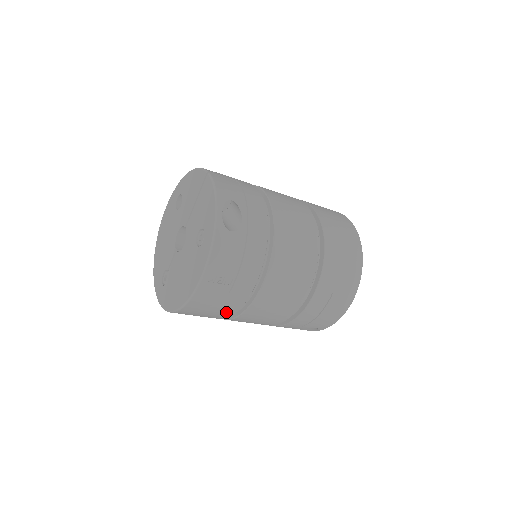
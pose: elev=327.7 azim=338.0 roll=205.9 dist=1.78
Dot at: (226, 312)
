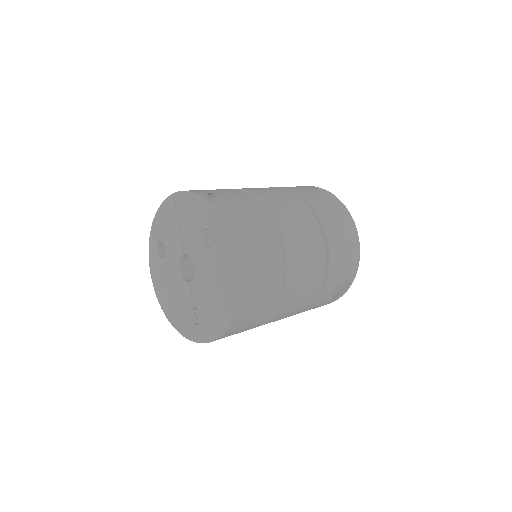
Dot at: (272, 294)
